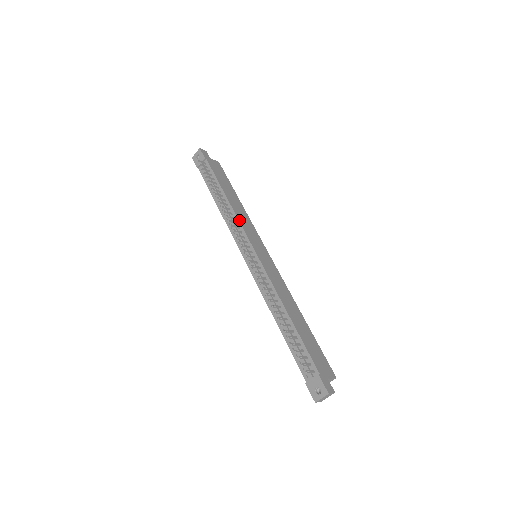
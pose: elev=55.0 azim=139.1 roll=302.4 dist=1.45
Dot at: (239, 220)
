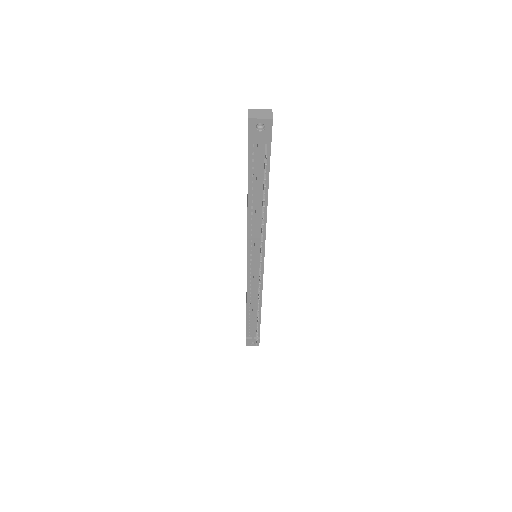
Dot at: occluded
